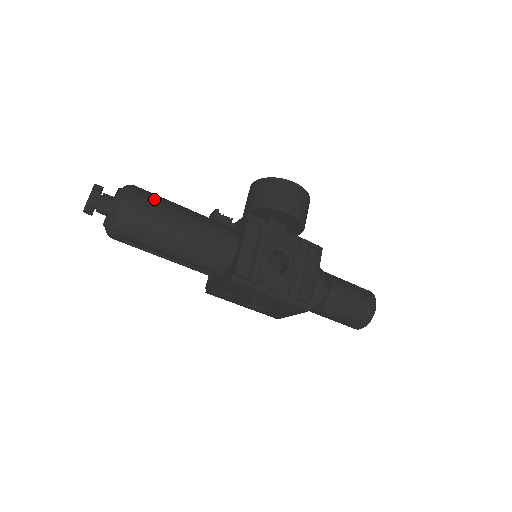
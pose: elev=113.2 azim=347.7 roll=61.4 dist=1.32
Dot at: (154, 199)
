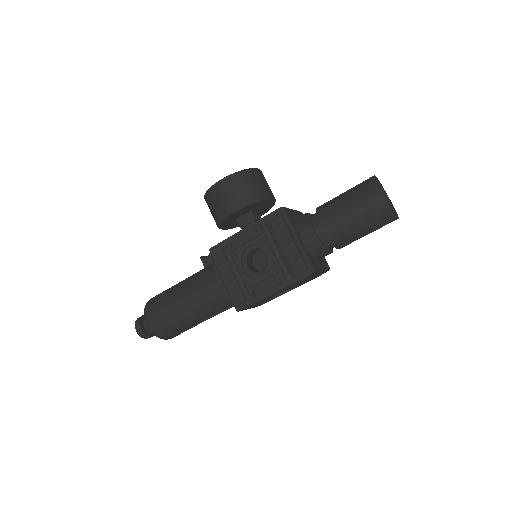
Dot at: (159, 303)
